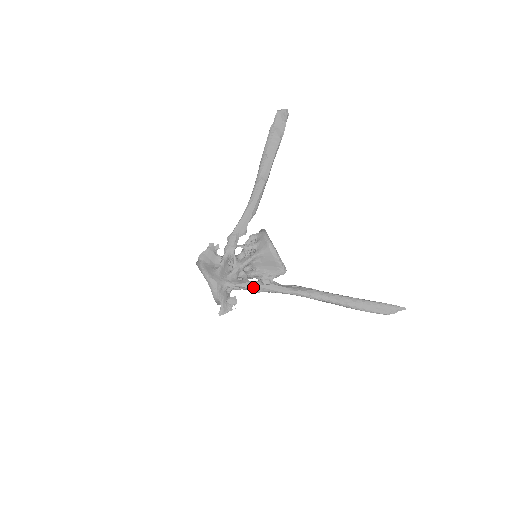
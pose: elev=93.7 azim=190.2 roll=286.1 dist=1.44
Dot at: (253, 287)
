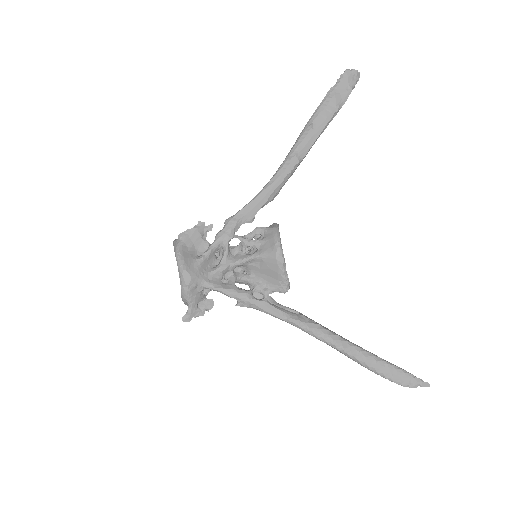
Dot at: (238, 298)
